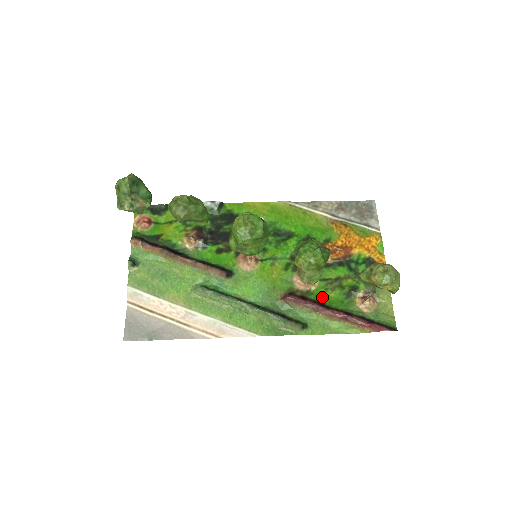
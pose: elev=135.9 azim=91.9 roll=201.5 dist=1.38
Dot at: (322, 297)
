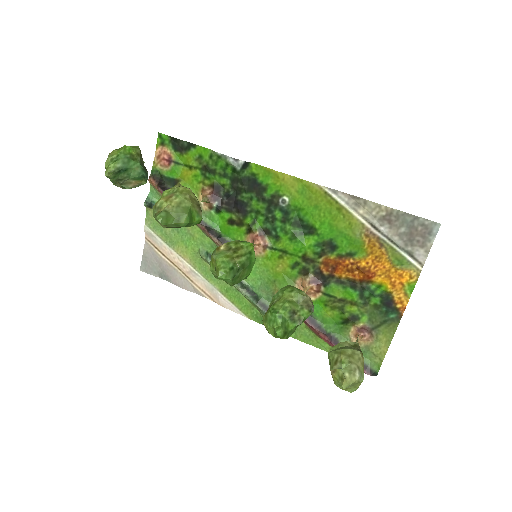
Dot at: (318, 311)
